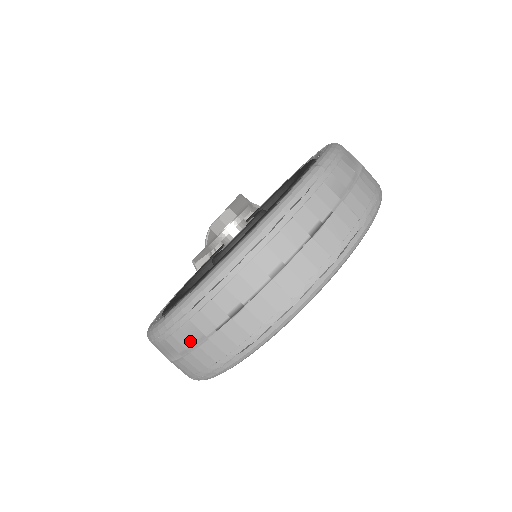
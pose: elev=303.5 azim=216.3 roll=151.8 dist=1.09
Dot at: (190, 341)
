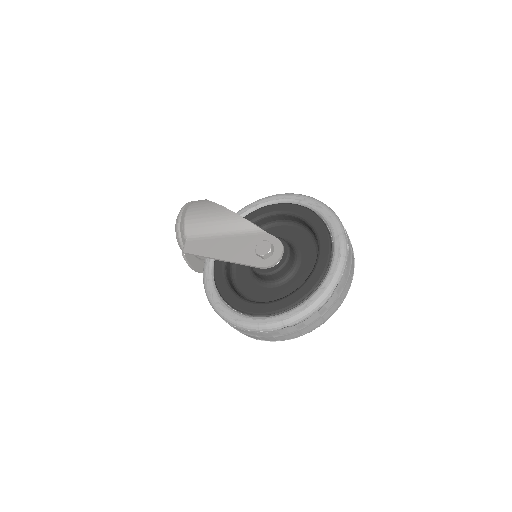
Dot at: (296, 329)
